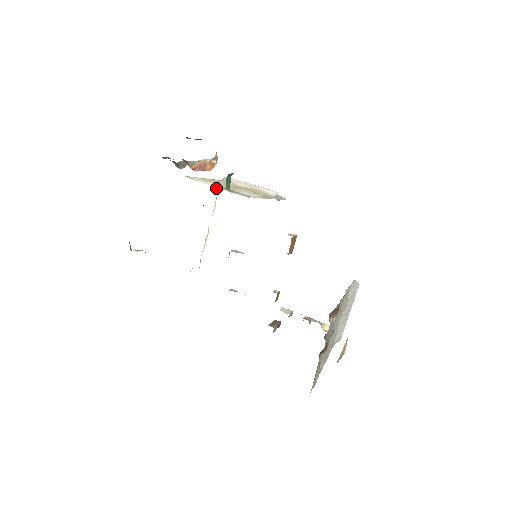
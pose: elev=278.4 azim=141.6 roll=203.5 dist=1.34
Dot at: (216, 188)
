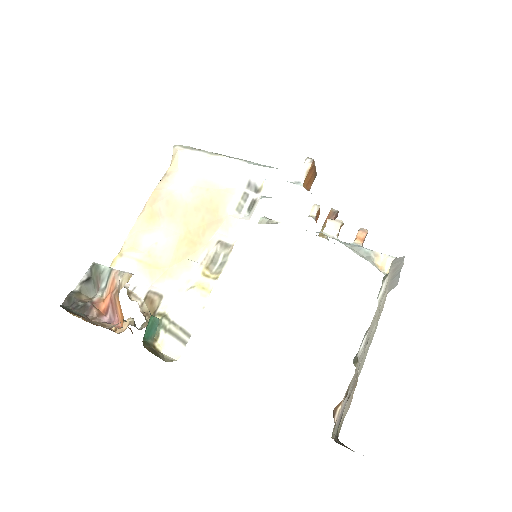
Dot at: (147, 308)
